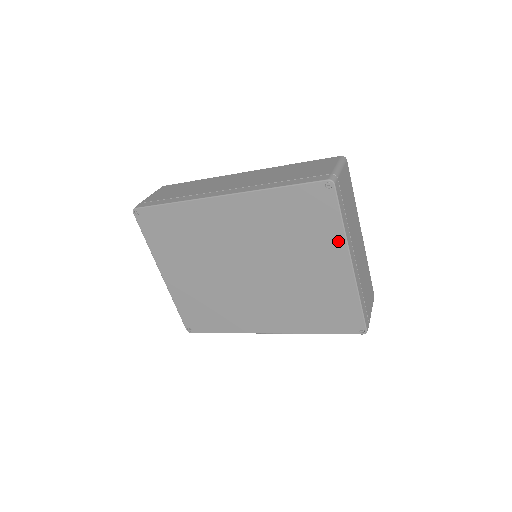
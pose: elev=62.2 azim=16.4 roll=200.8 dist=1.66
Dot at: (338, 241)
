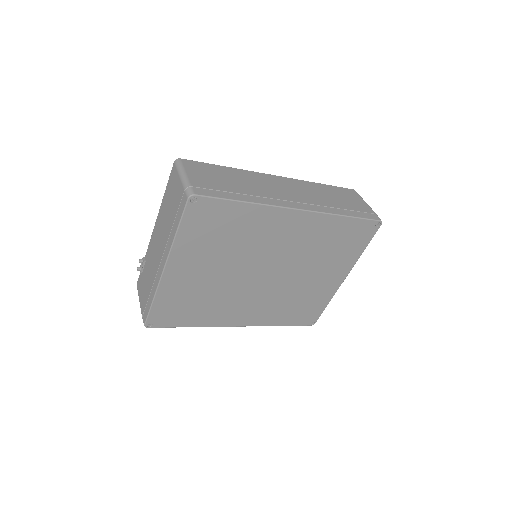
Dot at: (351, 262)
